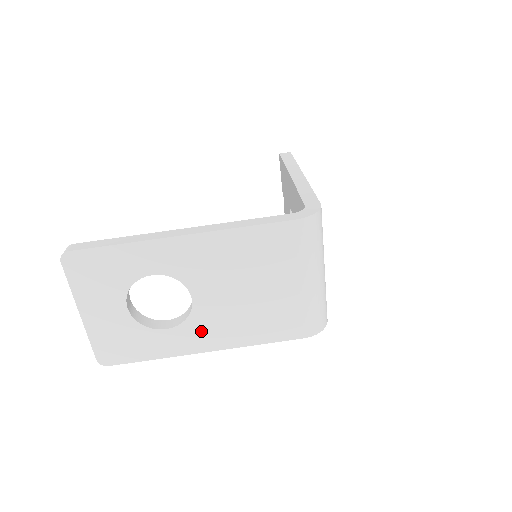
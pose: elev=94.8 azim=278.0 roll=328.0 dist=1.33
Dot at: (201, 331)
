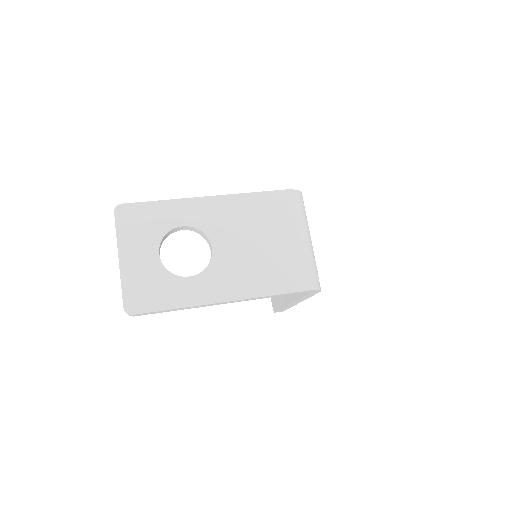
Dot at: (218, 280)
